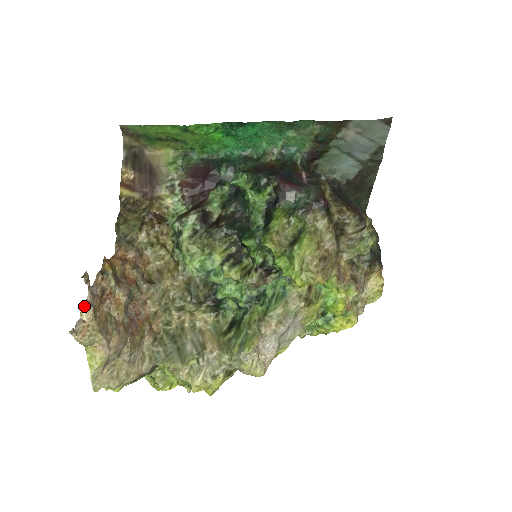
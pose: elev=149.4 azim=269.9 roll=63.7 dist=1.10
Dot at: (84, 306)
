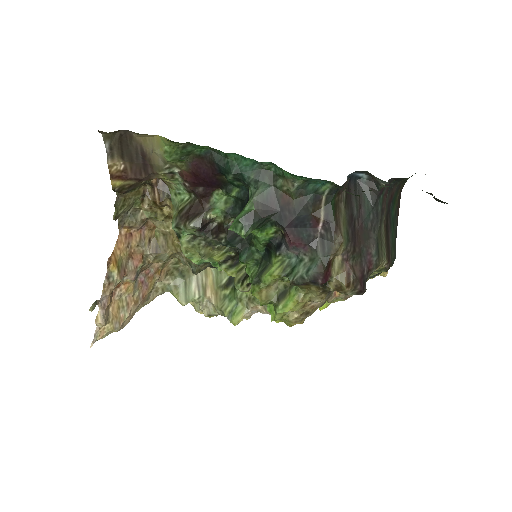
Dot at: (97, 323)
